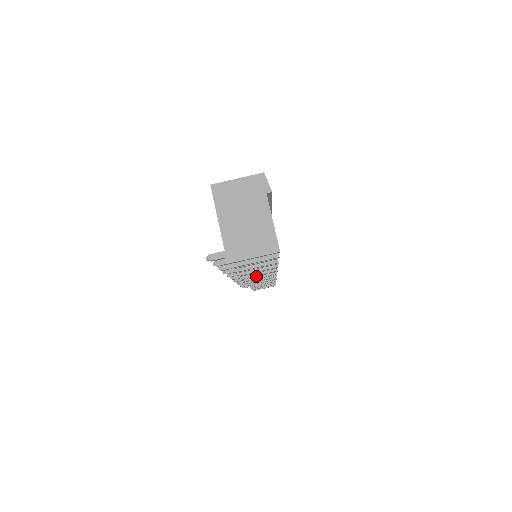
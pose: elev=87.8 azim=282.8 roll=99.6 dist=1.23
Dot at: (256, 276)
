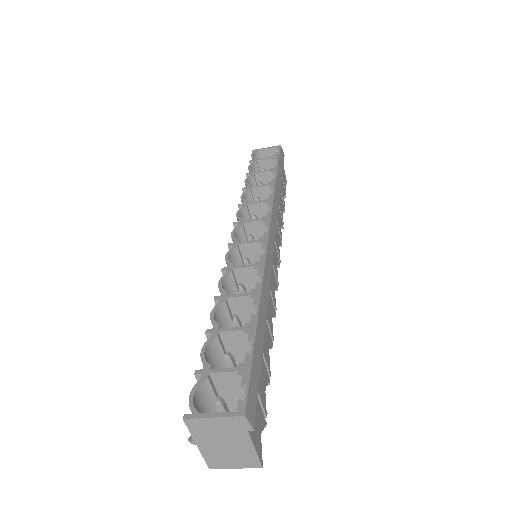
Dot at: occluded
